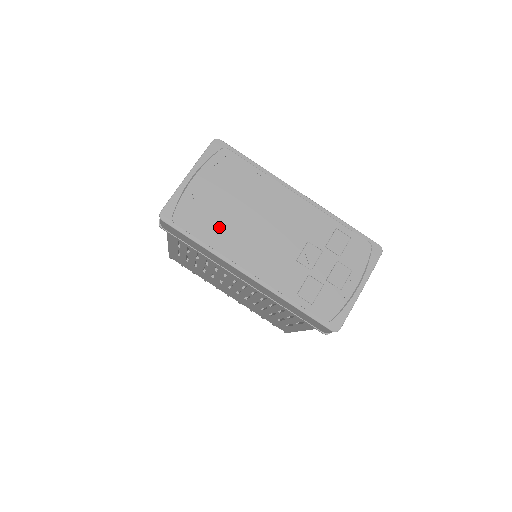
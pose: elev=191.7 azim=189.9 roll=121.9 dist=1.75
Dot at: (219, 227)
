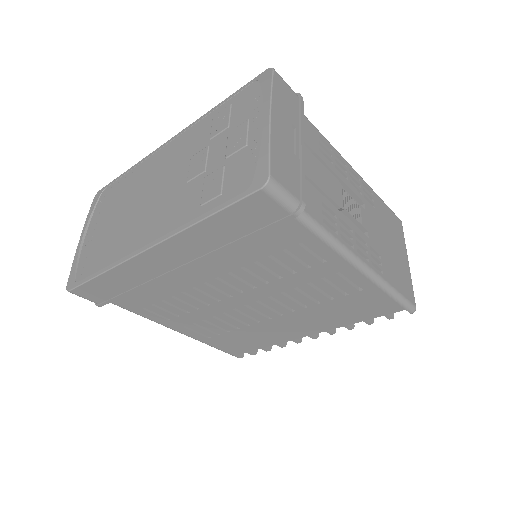
Dot at: (111, 243)
